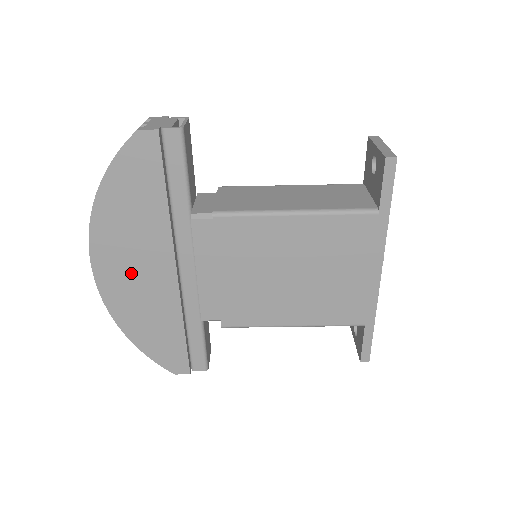
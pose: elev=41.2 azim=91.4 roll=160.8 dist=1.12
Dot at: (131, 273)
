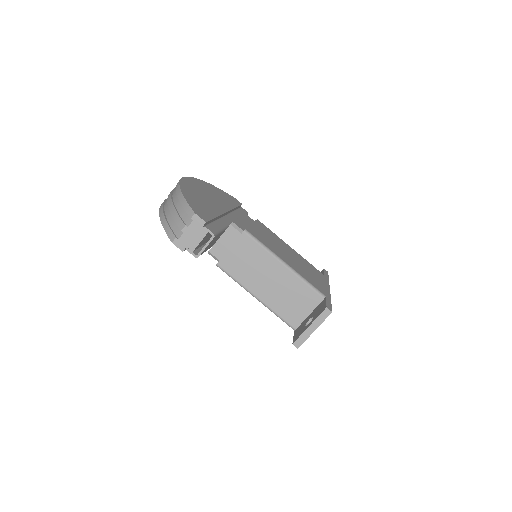
Dot at: (205, 193)
